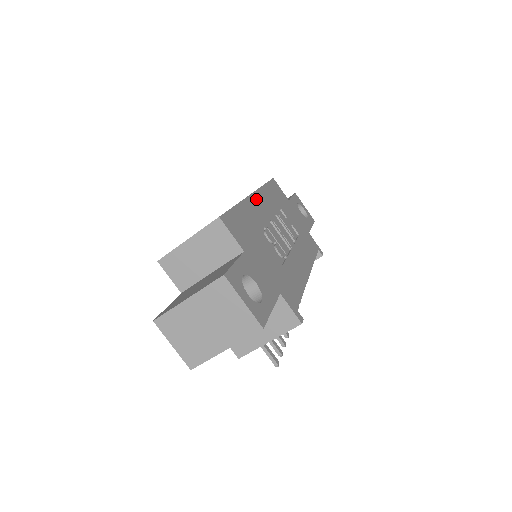
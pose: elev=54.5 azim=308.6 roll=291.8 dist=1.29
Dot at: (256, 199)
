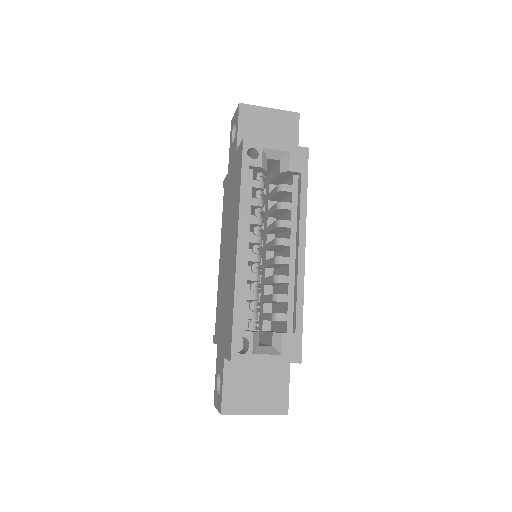
Dot at: occluded
